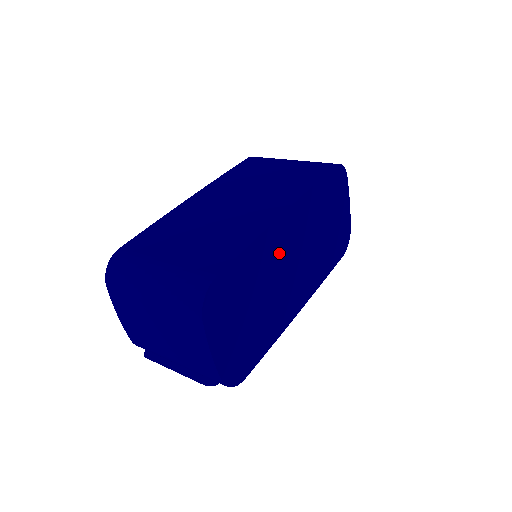
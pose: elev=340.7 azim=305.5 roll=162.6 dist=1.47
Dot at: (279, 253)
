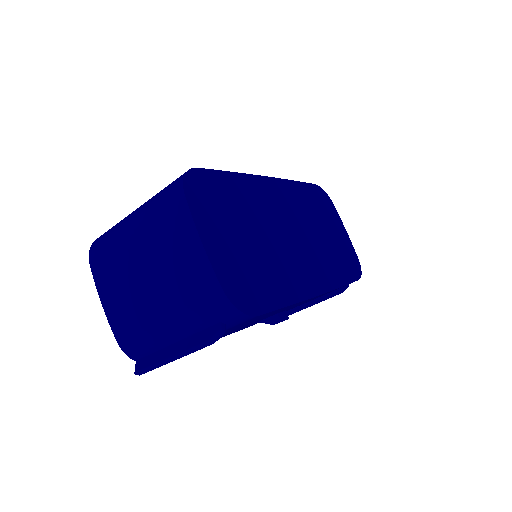
Dot at: (271, 209)
